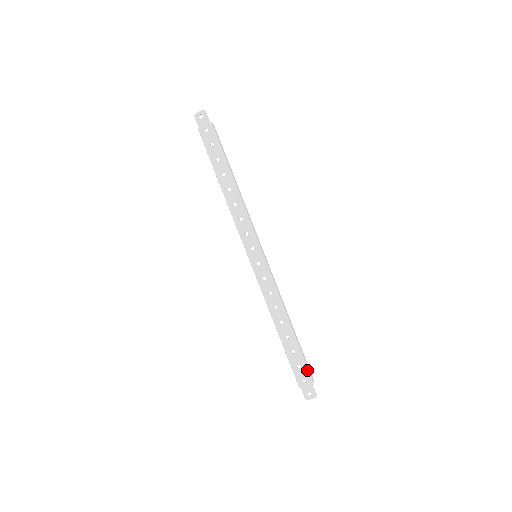
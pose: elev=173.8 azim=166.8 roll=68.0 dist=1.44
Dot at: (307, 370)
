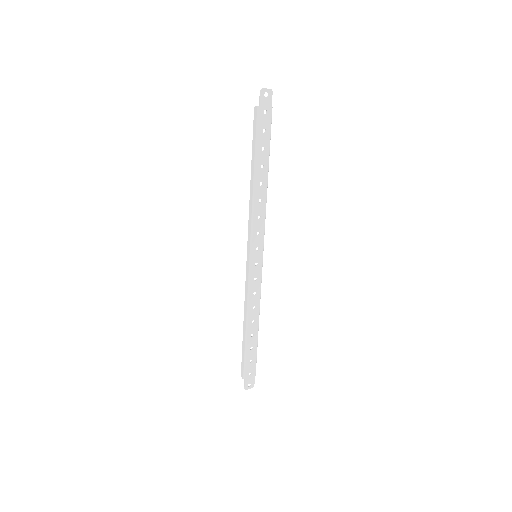
Dot at: occluded
